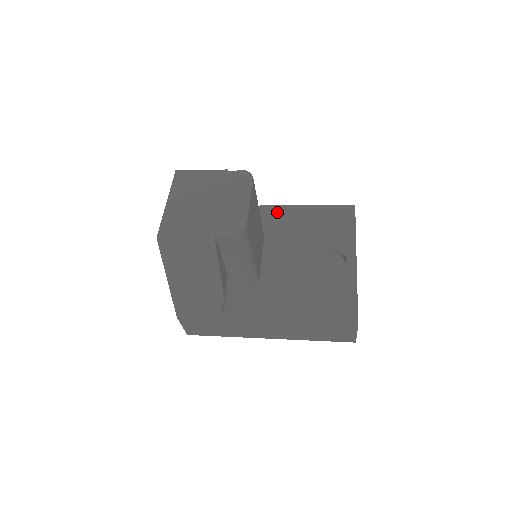
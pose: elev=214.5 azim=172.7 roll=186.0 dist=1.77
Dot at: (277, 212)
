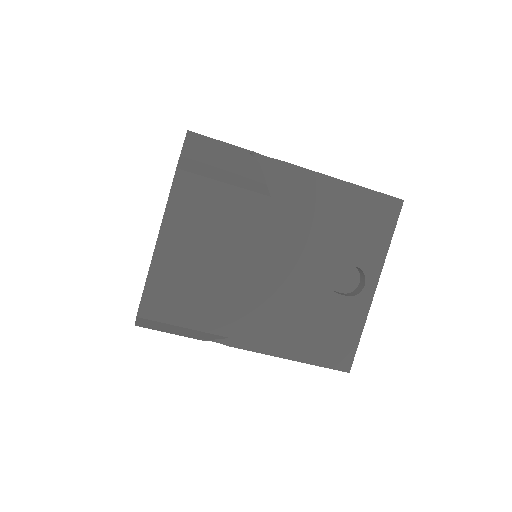
Dot at: (300, 182)
